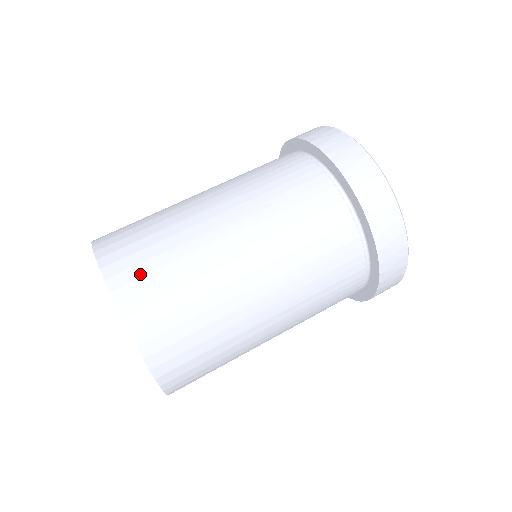
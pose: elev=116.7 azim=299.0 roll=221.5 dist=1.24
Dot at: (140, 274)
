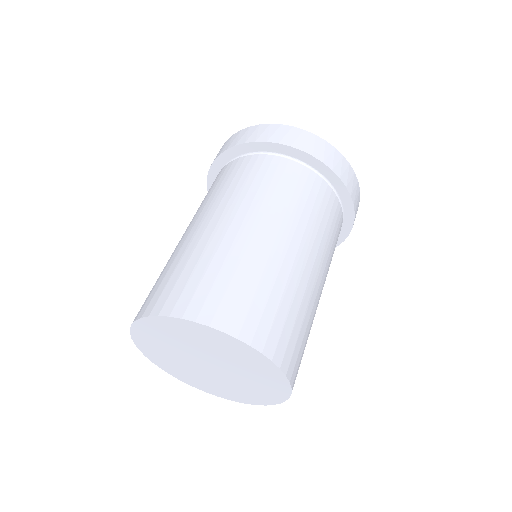
Dot at: (258, 316)
